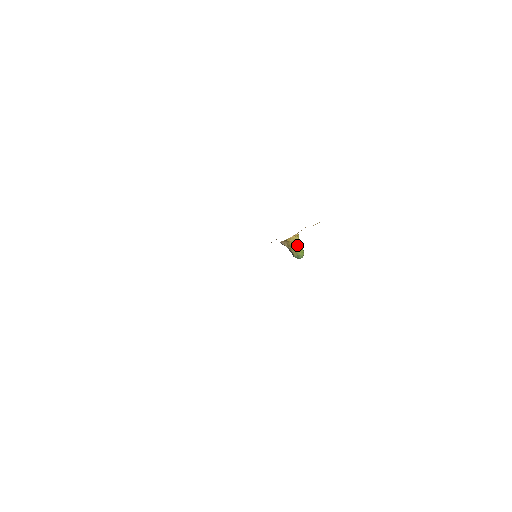
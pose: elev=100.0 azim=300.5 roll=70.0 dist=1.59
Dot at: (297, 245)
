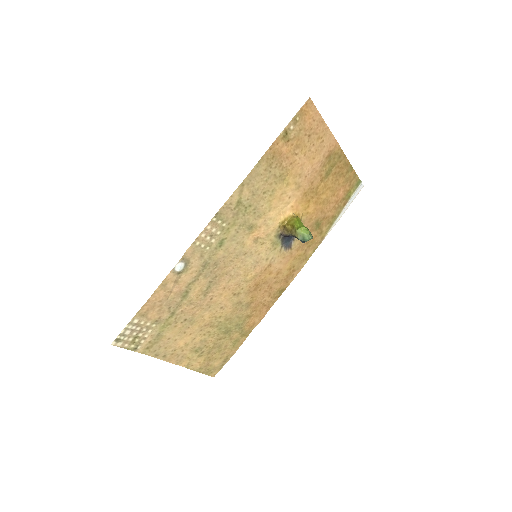
Dot at: (294, 224)
